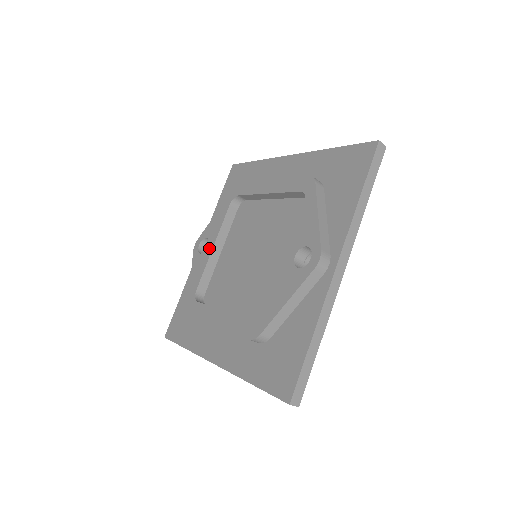
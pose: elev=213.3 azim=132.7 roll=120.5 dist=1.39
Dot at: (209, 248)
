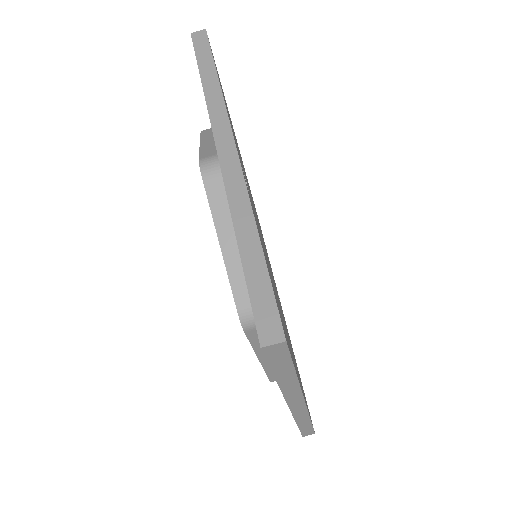
Dot at: occluded
